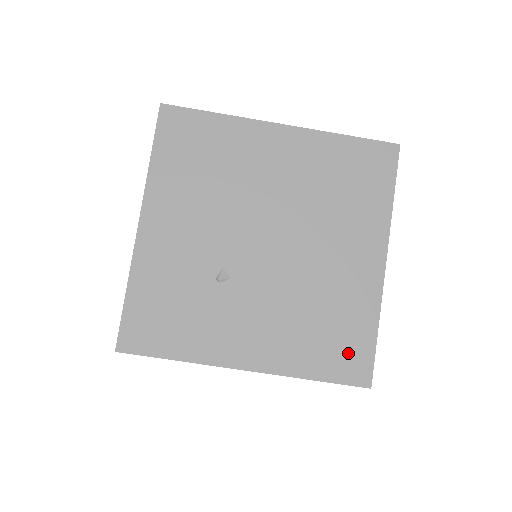
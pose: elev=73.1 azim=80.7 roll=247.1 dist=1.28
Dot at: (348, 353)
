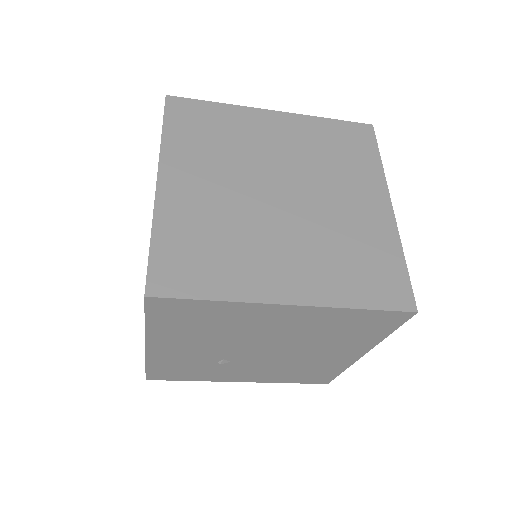
Dot at: (316, 378)
